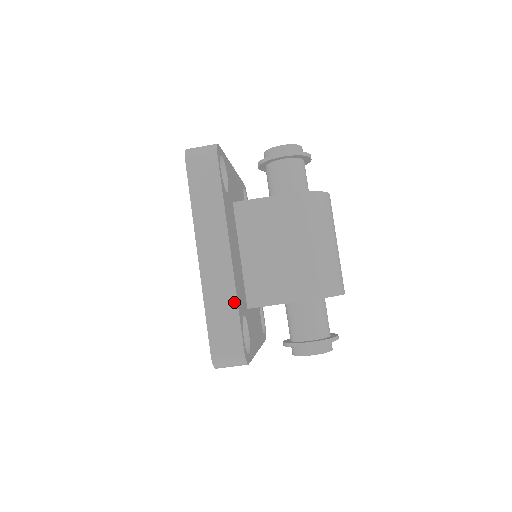
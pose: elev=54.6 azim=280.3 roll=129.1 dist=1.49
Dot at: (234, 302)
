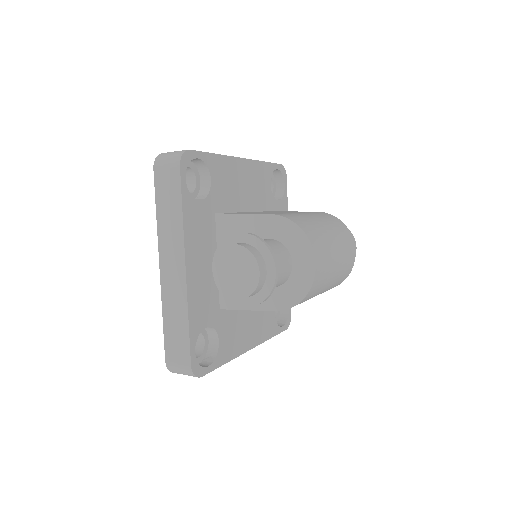
Dot at: (268, 338)
